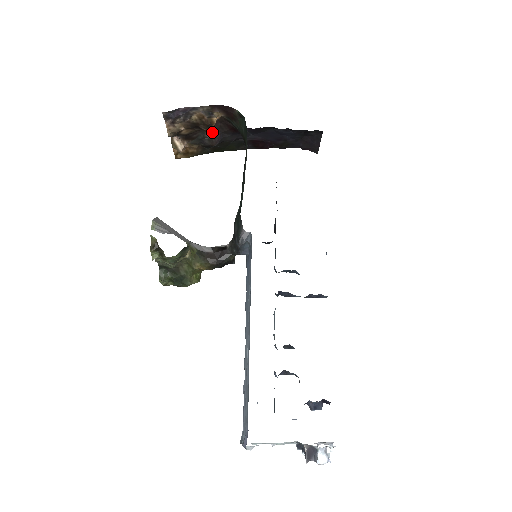
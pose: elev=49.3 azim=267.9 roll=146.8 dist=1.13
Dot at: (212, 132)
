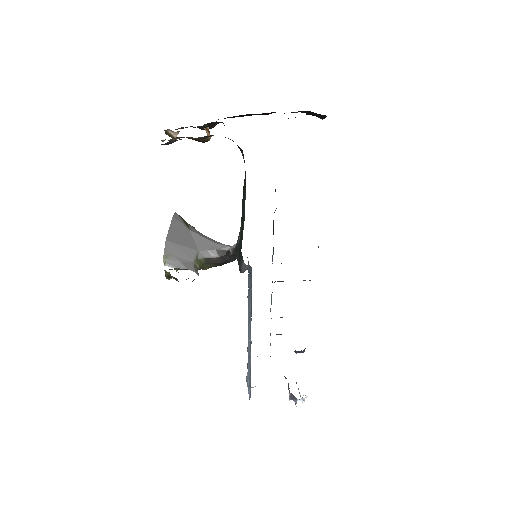
Dot at: occluded
